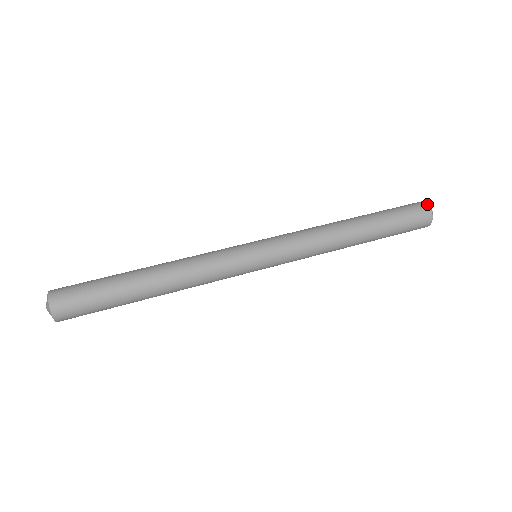
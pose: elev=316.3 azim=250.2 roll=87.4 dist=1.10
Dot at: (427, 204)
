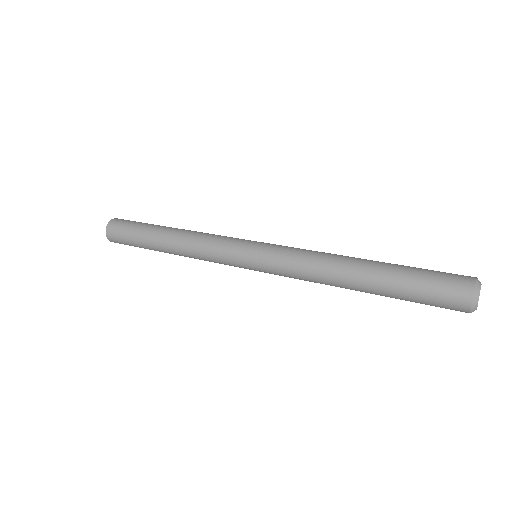
Dot at: occluded
